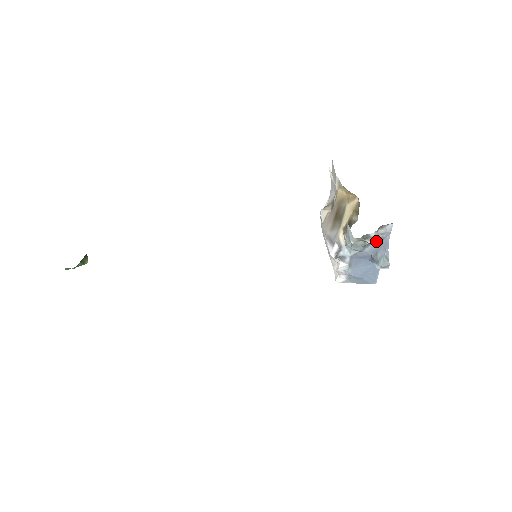
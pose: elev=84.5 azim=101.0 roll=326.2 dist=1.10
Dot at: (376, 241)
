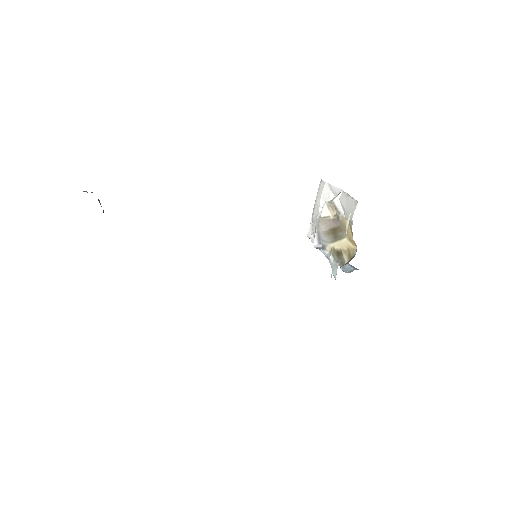
Dot at: occluded
